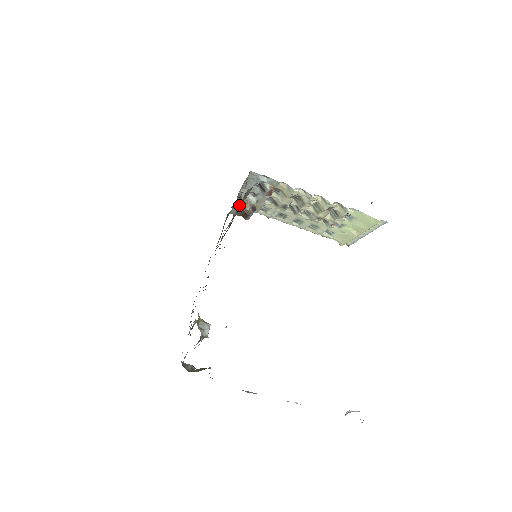
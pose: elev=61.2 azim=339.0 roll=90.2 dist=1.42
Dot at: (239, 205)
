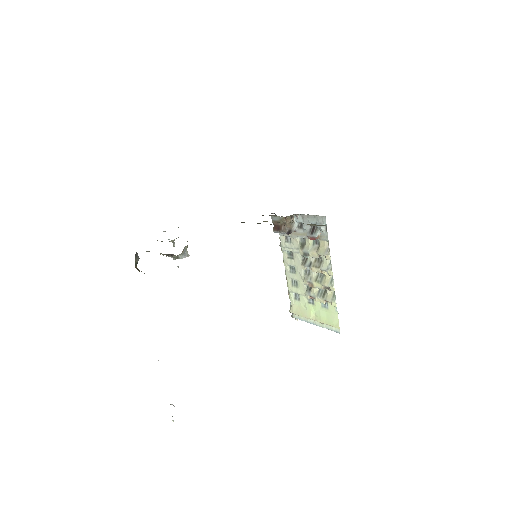
Dot at: (286, 220)
